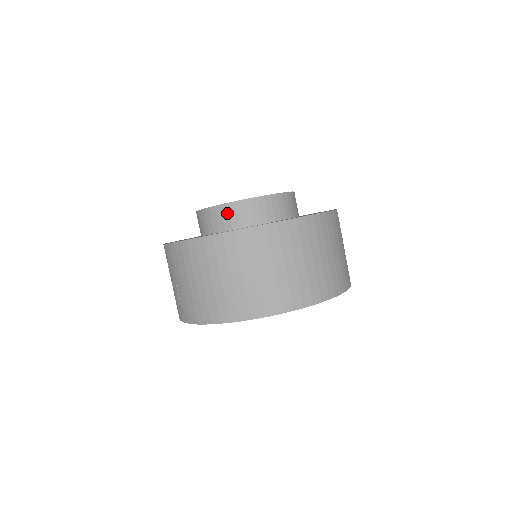
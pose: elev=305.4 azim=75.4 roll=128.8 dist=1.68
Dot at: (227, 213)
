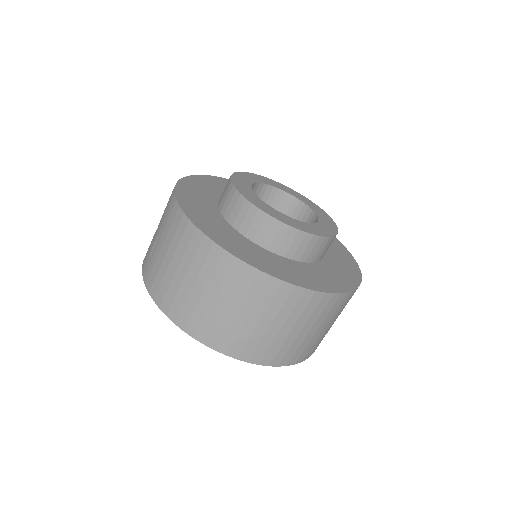
Dot at: (252, 217)
